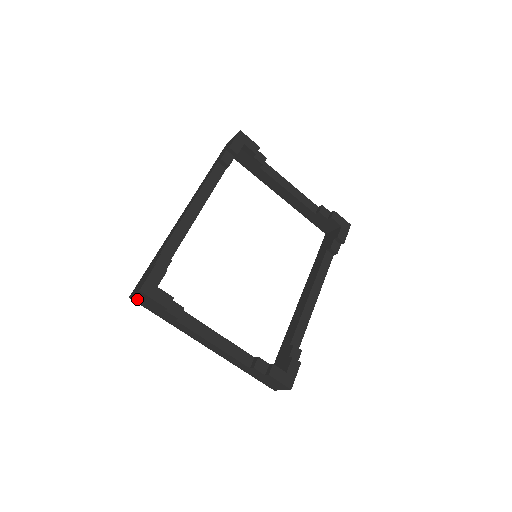
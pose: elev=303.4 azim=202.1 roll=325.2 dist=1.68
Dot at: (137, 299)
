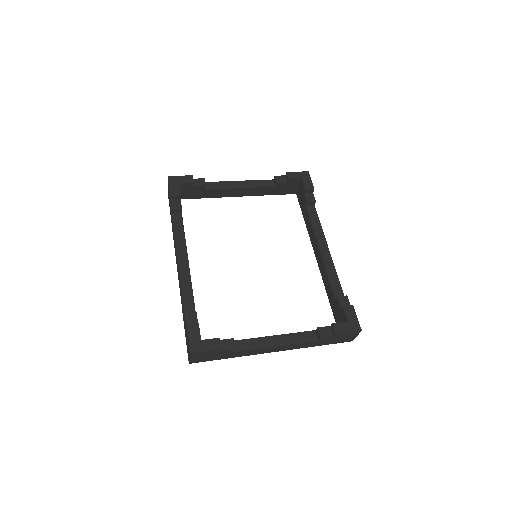
Dot at: (195, 360)
